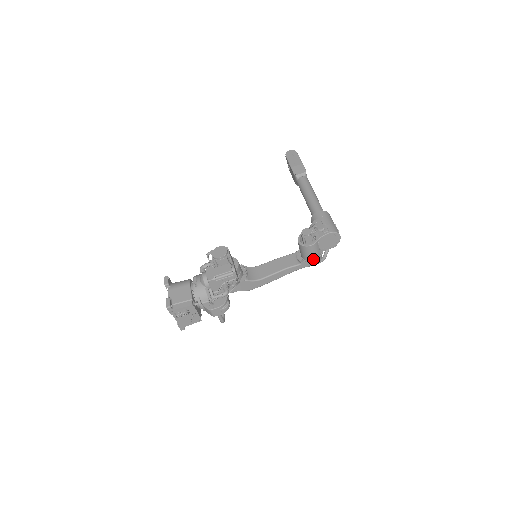
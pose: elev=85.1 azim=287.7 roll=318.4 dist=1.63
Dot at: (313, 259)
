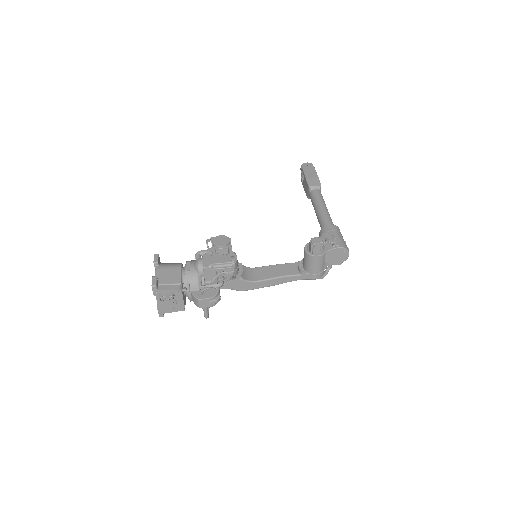
Dot at: (316, 272)
